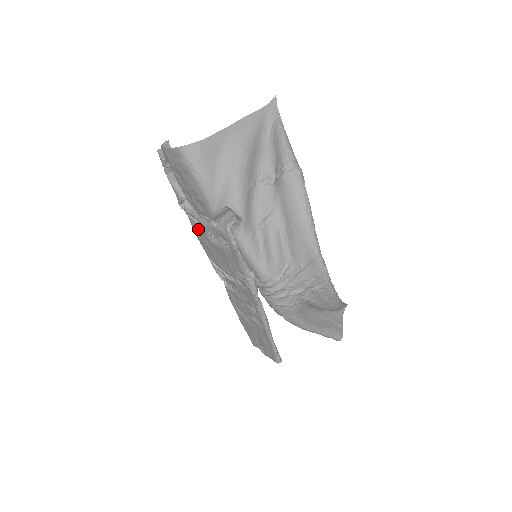
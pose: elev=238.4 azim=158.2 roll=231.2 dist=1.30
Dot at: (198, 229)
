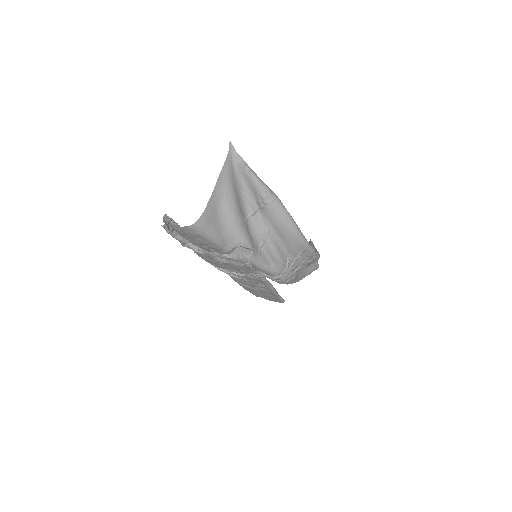
Dot at: (204, 256)
